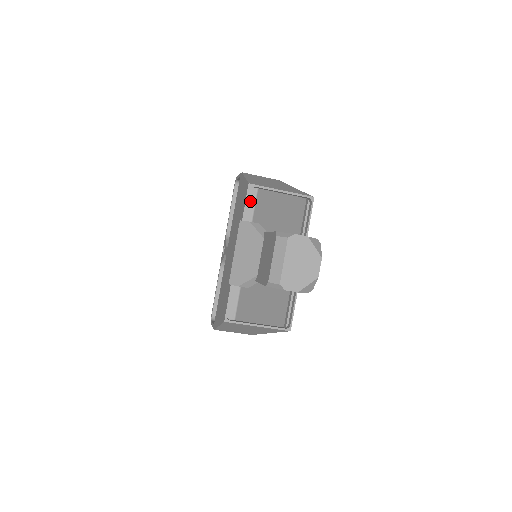
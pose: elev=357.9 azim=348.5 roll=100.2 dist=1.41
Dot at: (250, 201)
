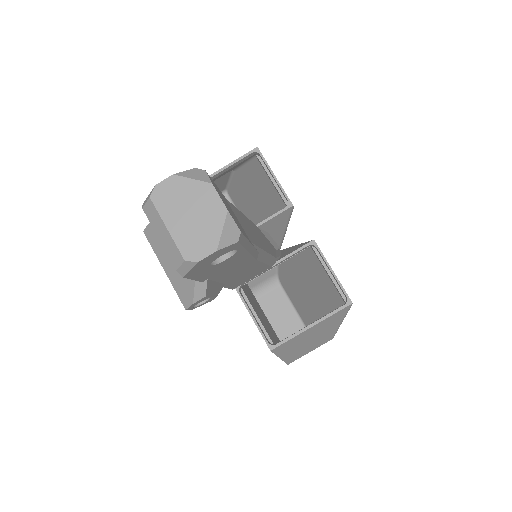
Dot at: occluded
